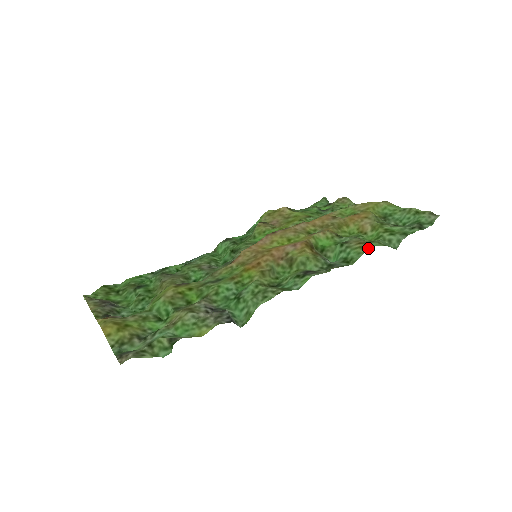
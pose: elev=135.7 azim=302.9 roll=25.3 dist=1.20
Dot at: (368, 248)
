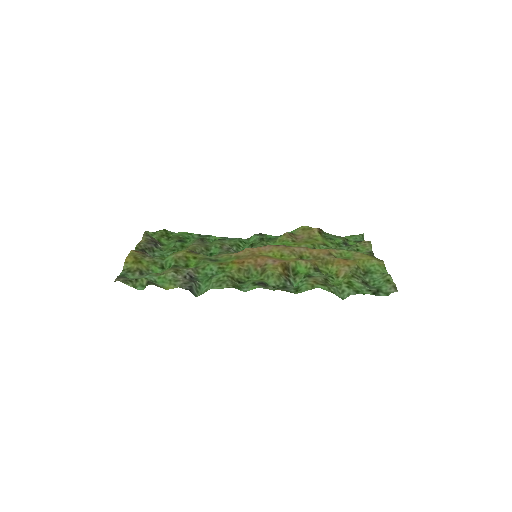
Dot at: occluded
